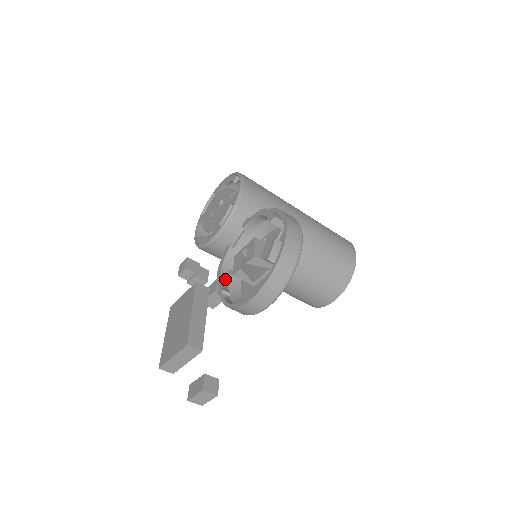
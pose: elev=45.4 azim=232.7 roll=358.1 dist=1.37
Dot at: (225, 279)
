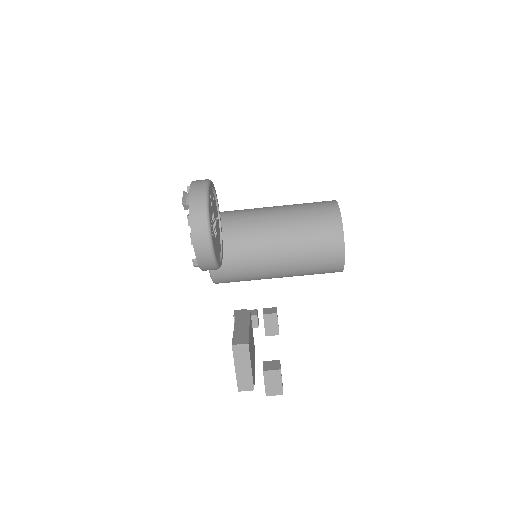
Dot at: occluded
